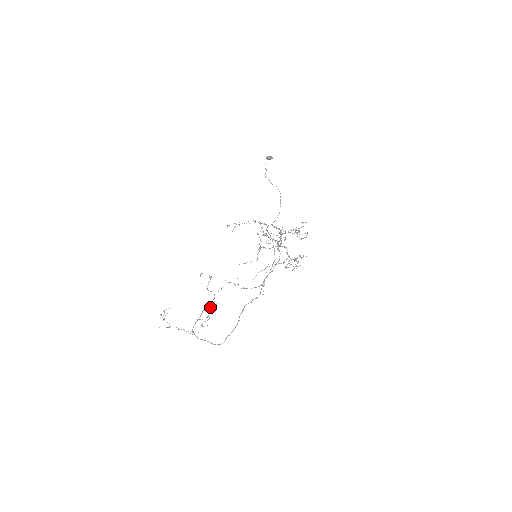
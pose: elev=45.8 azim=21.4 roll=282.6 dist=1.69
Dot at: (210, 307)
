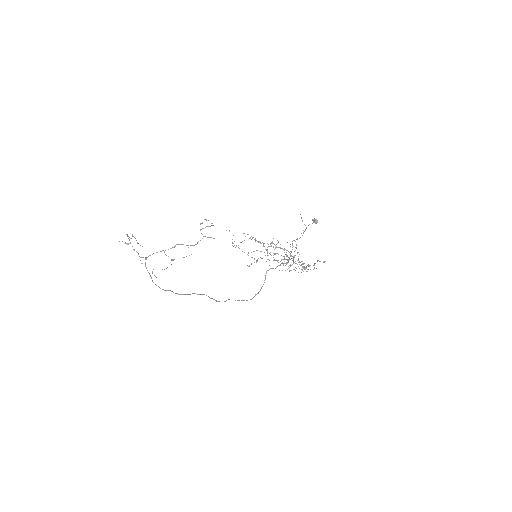
Dot at: (188, 245)
